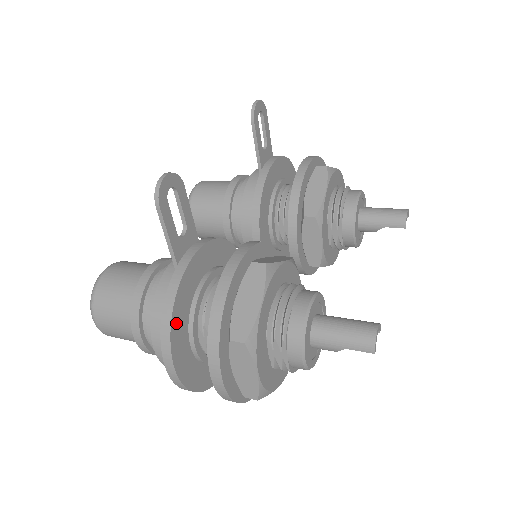
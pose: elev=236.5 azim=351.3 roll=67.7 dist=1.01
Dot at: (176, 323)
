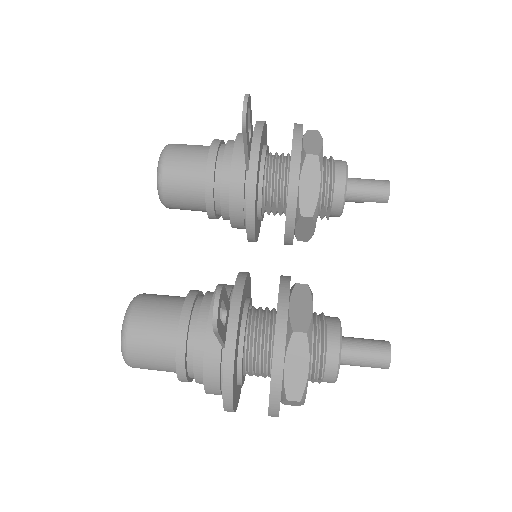
Dot at: (233, 389)
